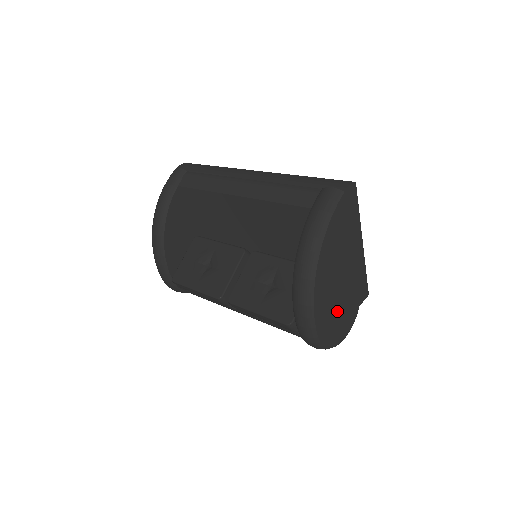
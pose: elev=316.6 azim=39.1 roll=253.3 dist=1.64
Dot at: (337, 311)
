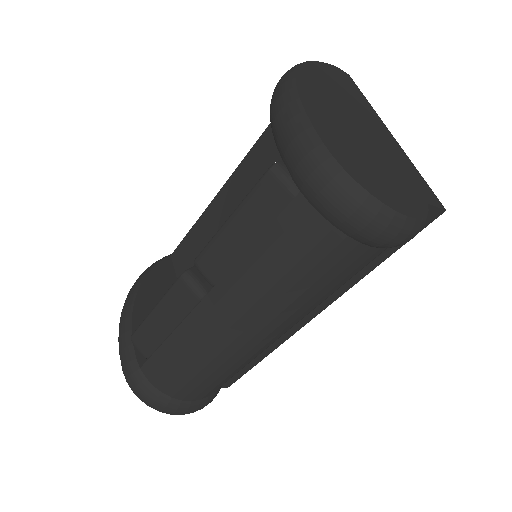
Dot at: (365, 157)
